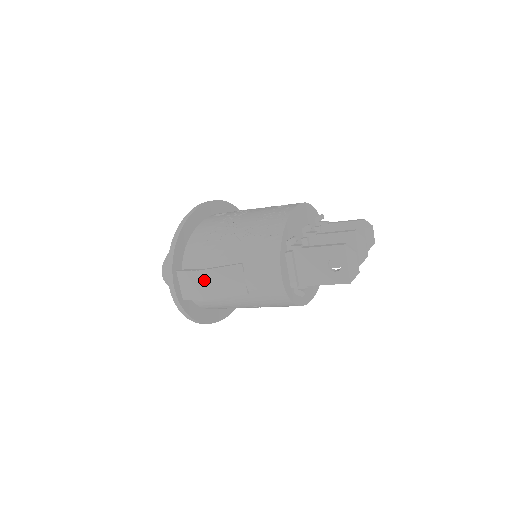
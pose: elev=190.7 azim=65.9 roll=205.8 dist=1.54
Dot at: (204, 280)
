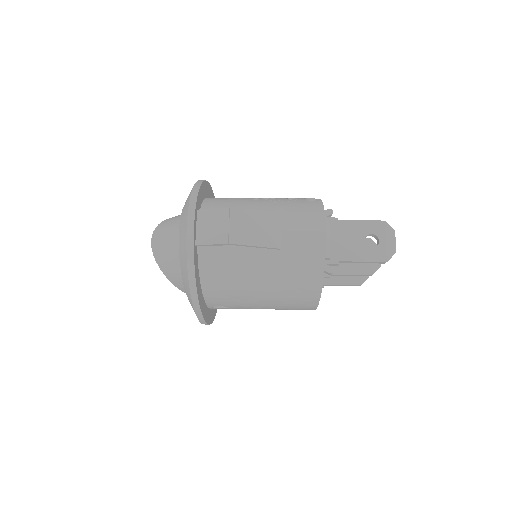
Dot at: (235, 220)
